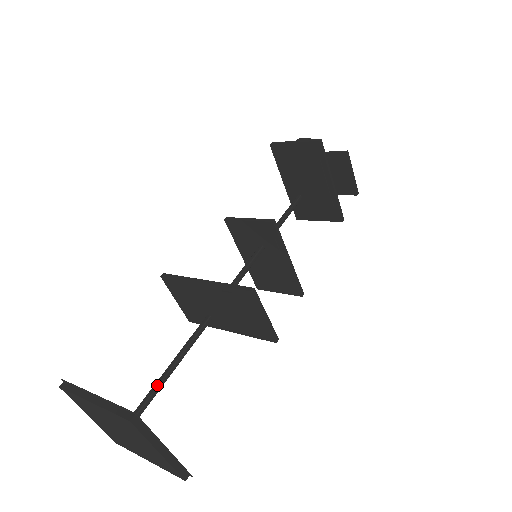
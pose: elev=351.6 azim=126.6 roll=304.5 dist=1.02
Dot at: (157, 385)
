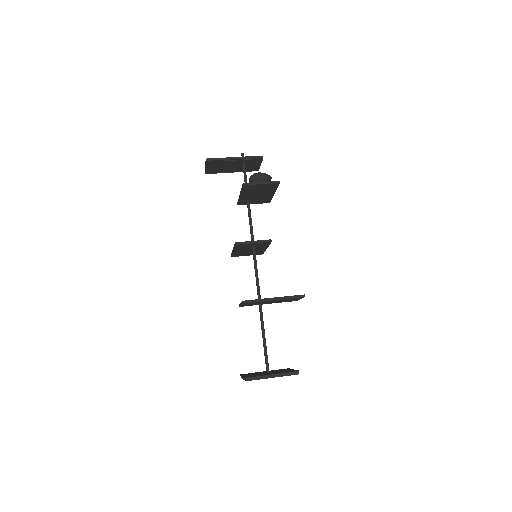
Dot at: (266, 349)
